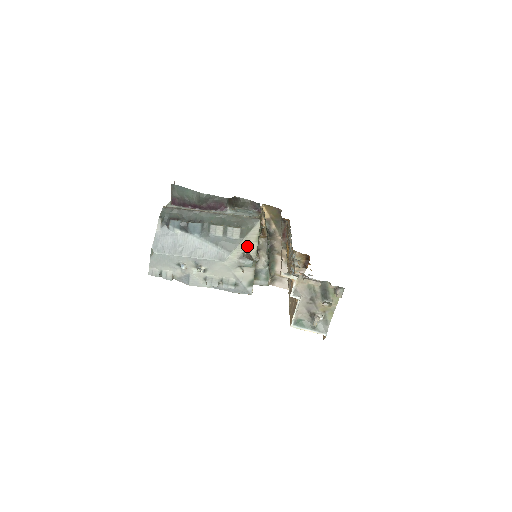
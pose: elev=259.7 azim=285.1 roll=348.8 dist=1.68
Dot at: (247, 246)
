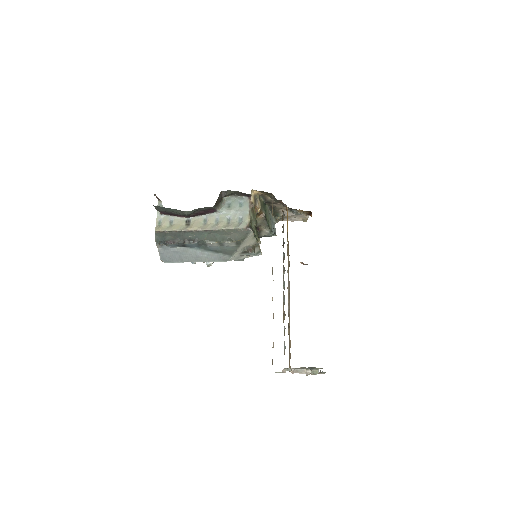
Dot at: (246, 245)
